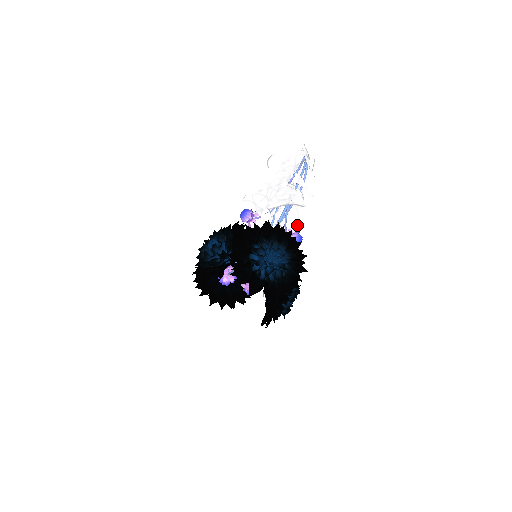
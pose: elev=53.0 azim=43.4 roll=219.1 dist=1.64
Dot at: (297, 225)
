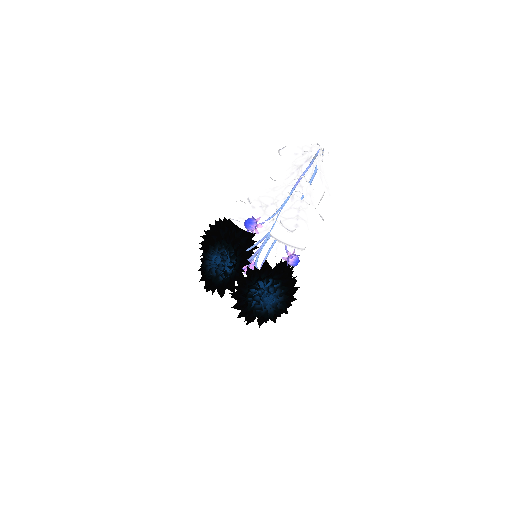
Dot at: occluded
